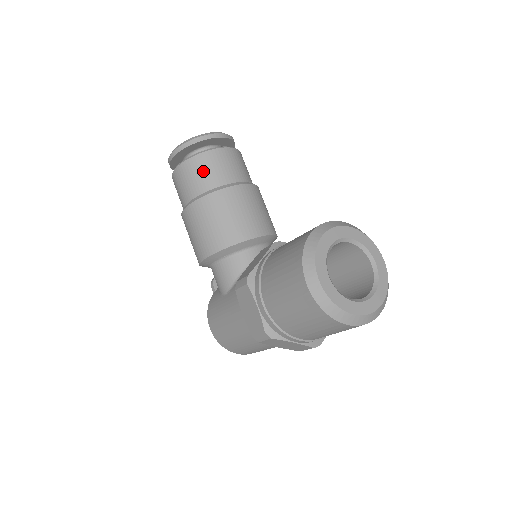
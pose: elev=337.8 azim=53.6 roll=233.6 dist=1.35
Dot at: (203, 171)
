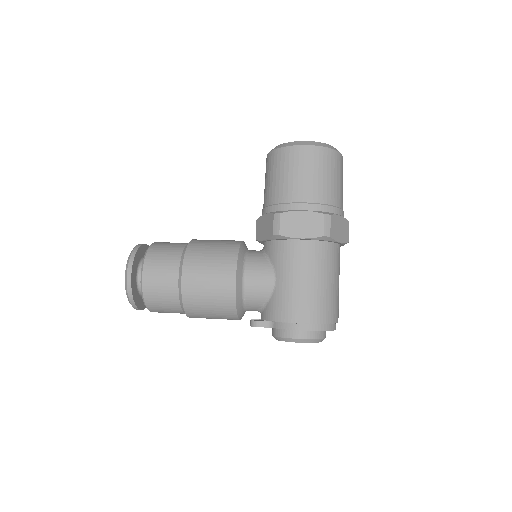
Dot at: (165, 248)
